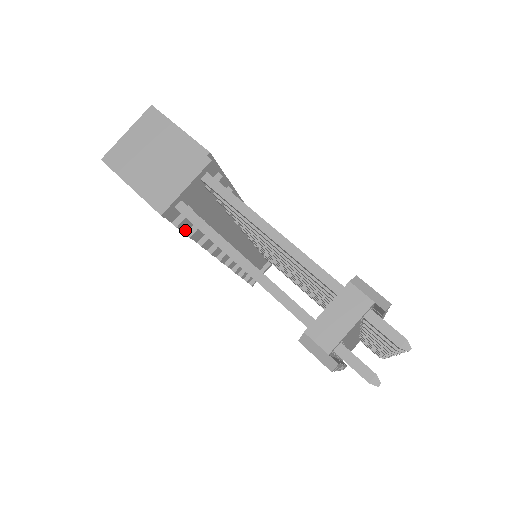
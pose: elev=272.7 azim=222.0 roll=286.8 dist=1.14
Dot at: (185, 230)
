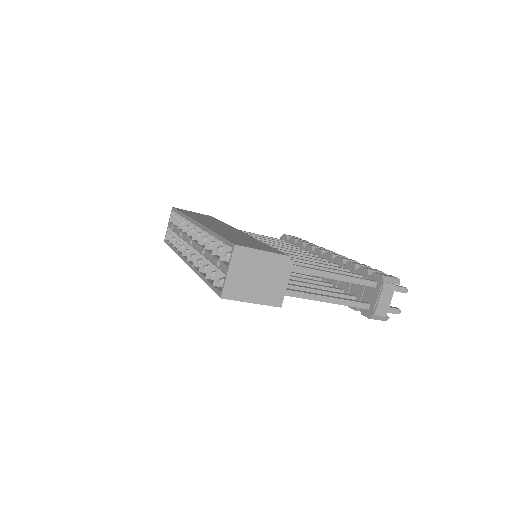
Dot at: occluded
